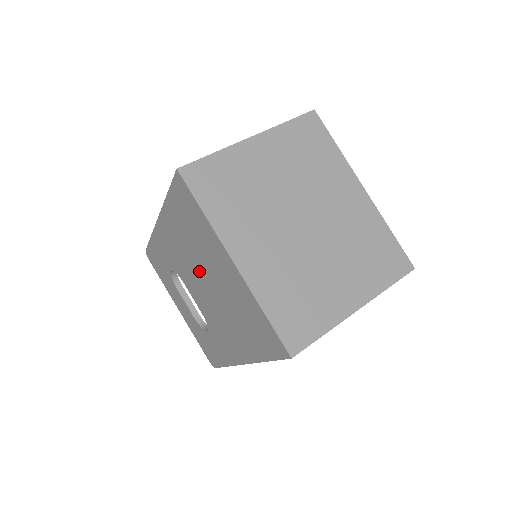
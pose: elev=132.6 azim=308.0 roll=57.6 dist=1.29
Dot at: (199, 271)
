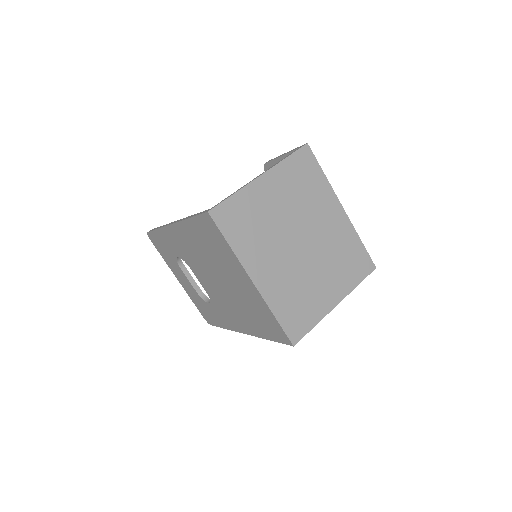
Dot at: (212, 271)
